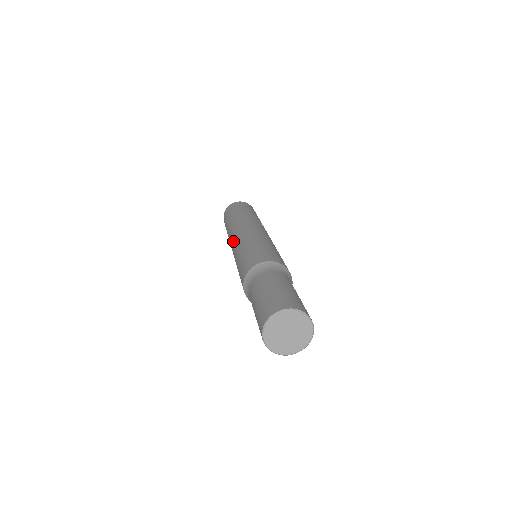
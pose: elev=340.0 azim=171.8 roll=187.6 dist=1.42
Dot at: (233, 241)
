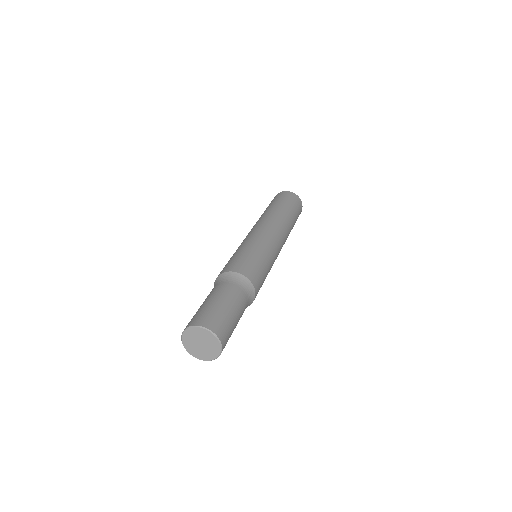
Dot at: (252, 230)
